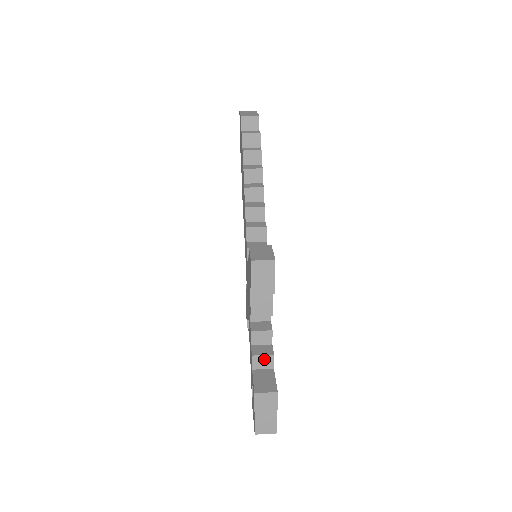
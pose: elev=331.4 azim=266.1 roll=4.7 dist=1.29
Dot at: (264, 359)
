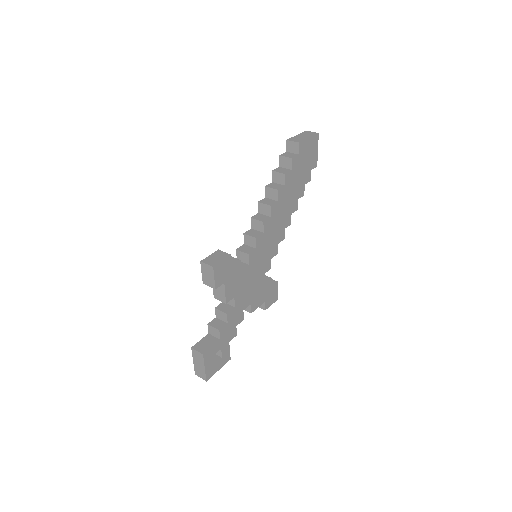
Dot at: (214, 330)
